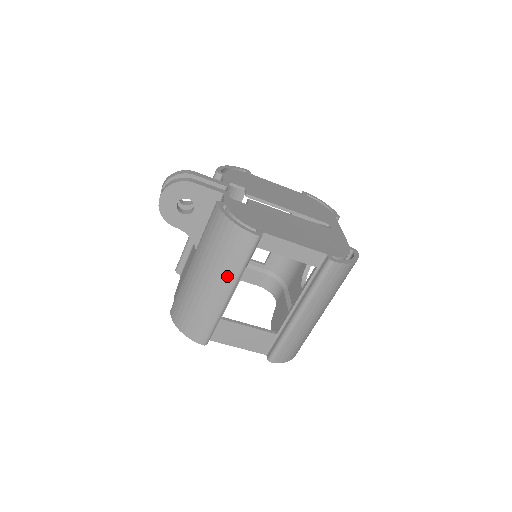
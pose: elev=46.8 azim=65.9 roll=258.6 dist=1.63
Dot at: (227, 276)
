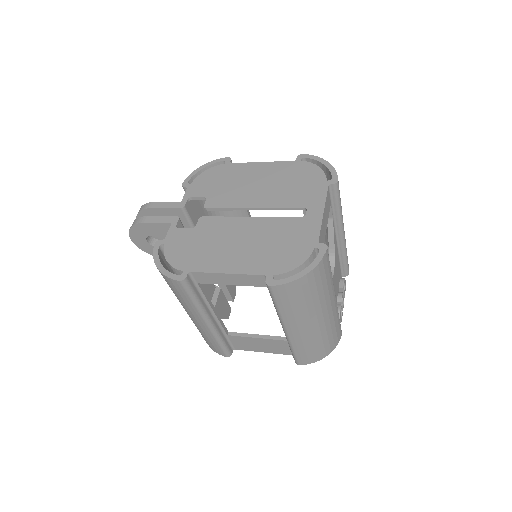
Dot at: (192, 311)
